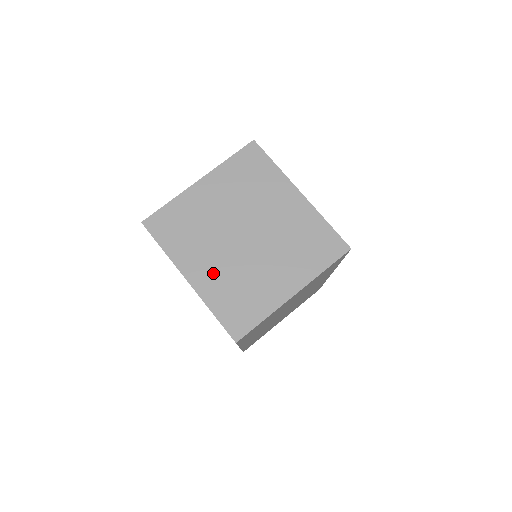
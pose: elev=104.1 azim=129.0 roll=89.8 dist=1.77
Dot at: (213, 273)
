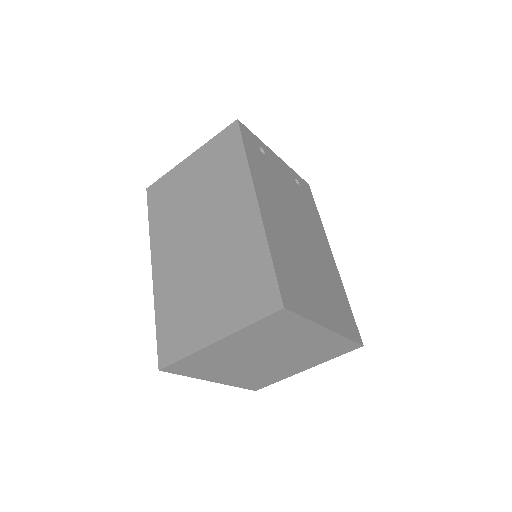
Dot at: (236, 376)
